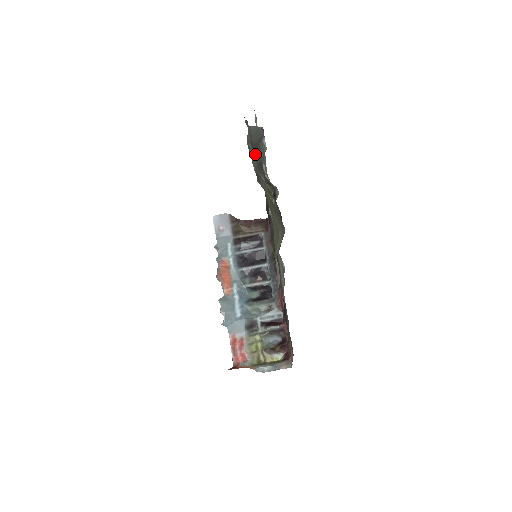
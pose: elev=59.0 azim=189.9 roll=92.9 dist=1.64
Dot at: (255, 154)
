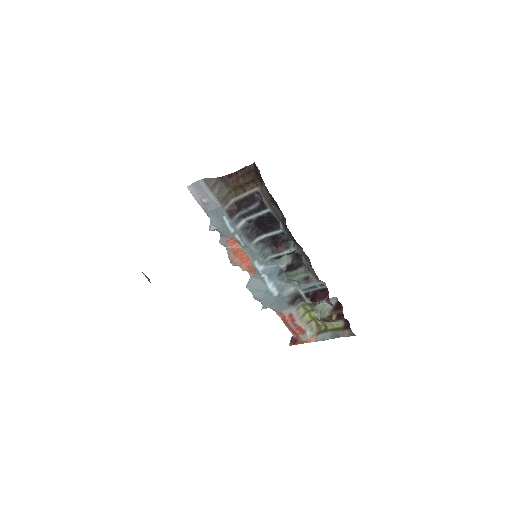
Dot at: occluded
